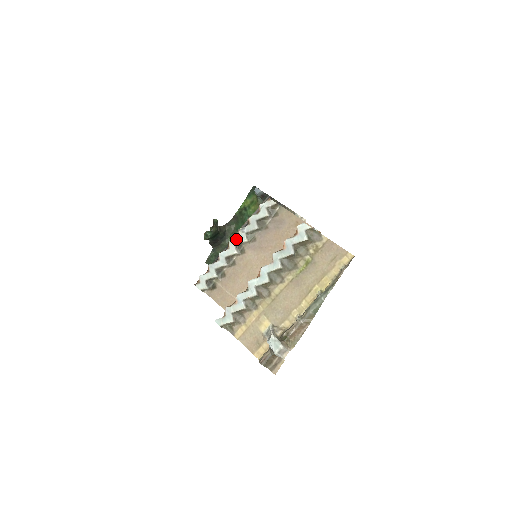
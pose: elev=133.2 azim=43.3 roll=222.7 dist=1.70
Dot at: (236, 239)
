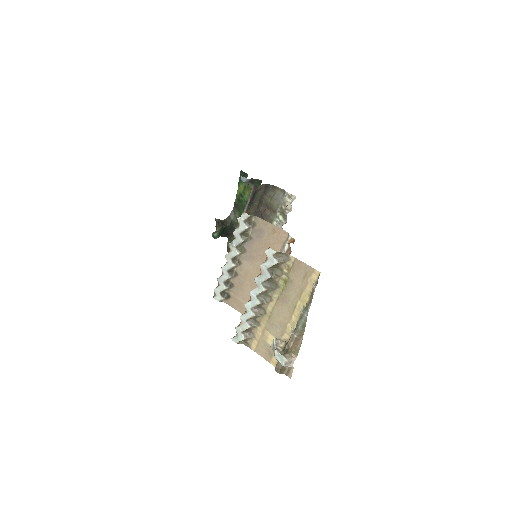
Dot at: (230, 254)
